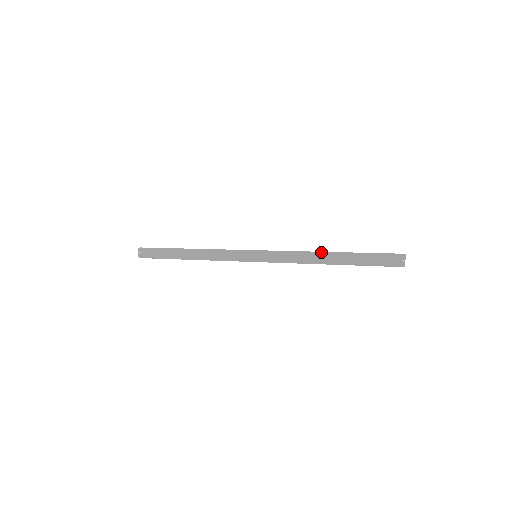
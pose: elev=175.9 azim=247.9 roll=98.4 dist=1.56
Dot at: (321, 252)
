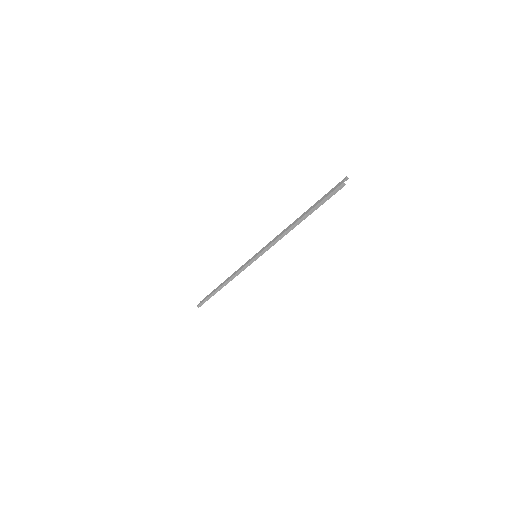
Dot at: occluded
